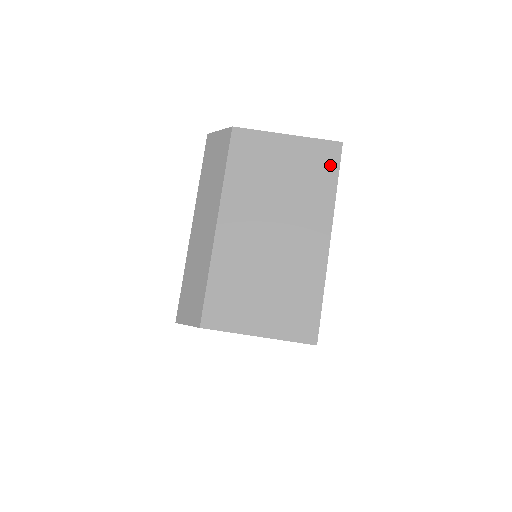
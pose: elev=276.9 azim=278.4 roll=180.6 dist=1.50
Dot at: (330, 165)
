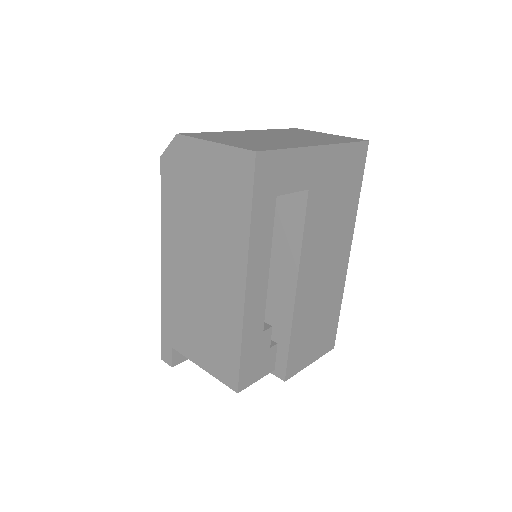
Dot at: (351, 140)
